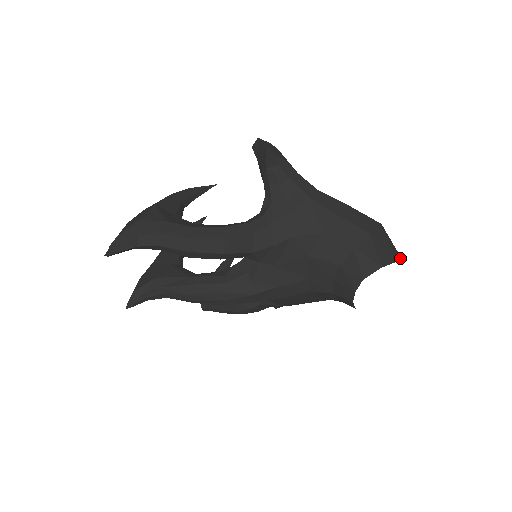
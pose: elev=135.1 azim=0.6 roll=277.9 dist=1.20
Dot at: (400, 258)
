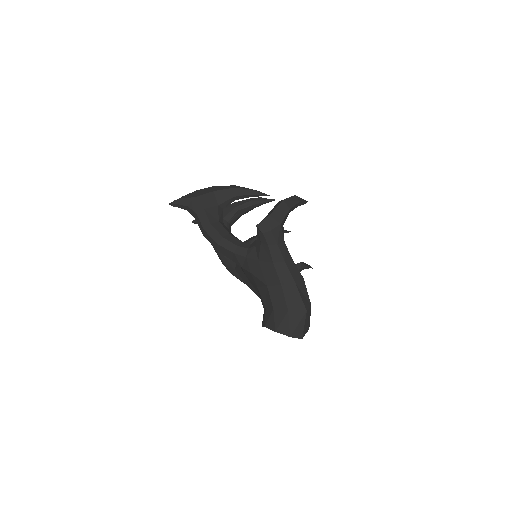
Dot at: (300, 336)
